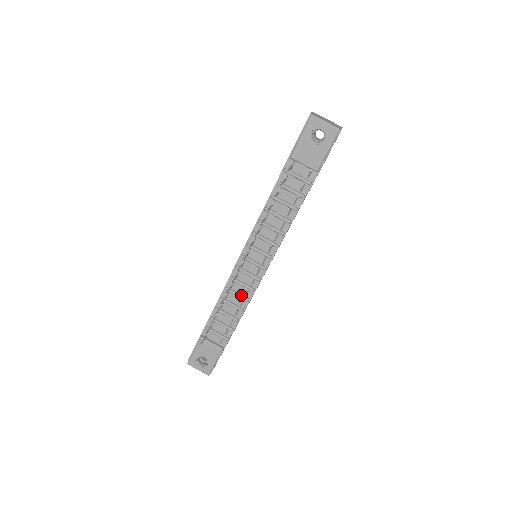
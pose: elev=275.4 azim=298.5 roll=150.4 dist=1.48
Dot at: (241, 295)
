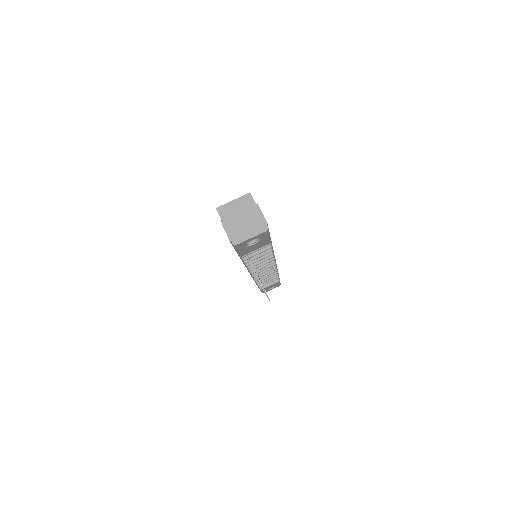
Dot at: (269, 274)
